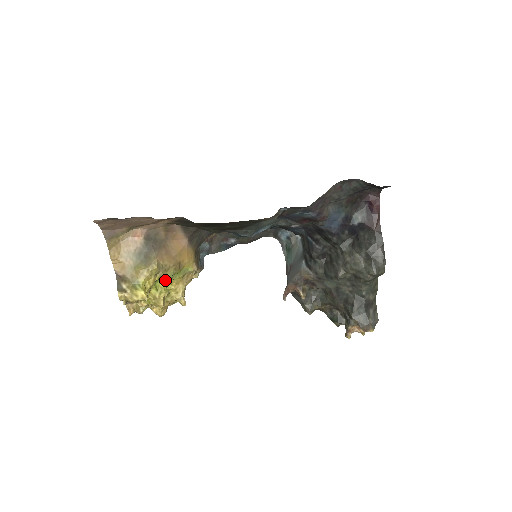
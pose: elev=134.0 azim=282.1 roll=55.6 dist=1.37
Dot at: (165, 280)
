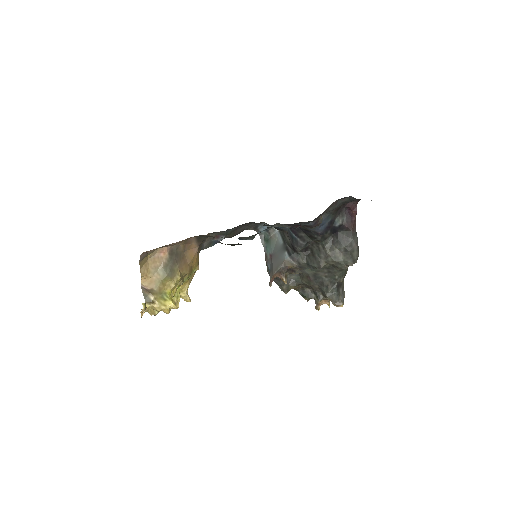
Dot at: occluded
